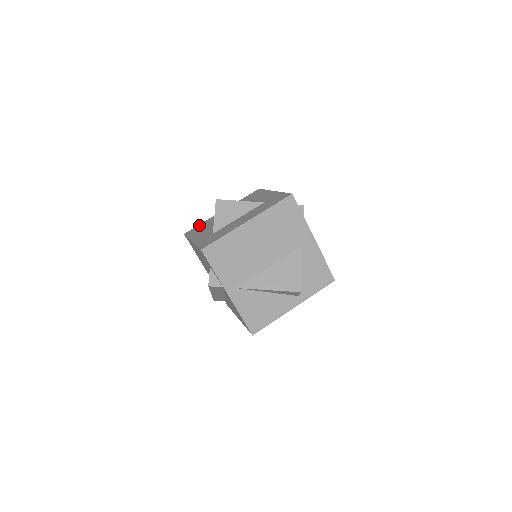
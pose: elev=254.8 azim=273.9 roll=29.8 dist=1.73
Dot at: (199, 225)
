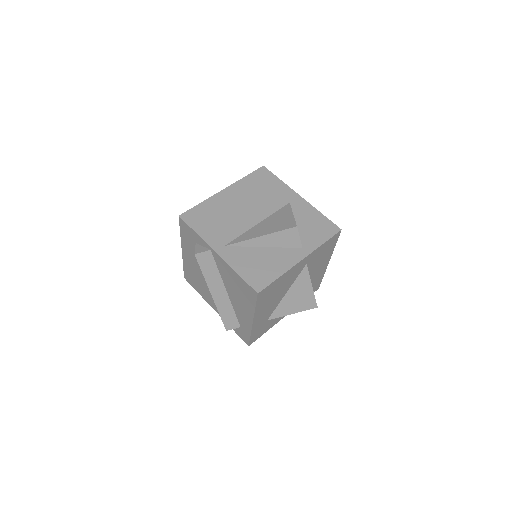
Dot at: occluded
